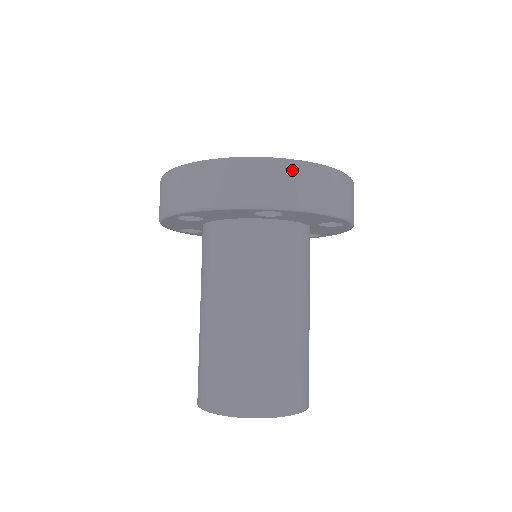
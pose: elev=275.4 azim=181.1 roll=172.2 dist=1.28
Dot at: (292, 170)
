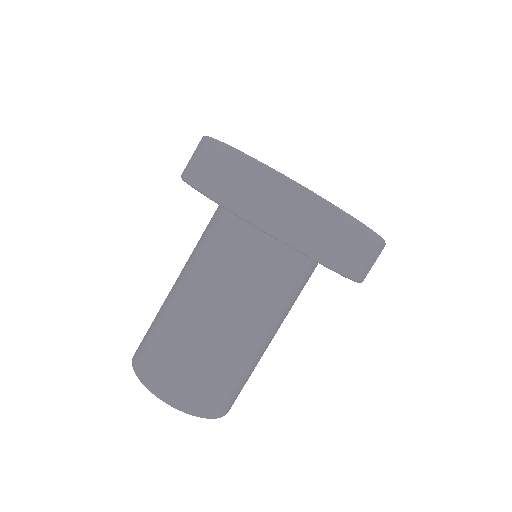
Dot at: (278, 187)
